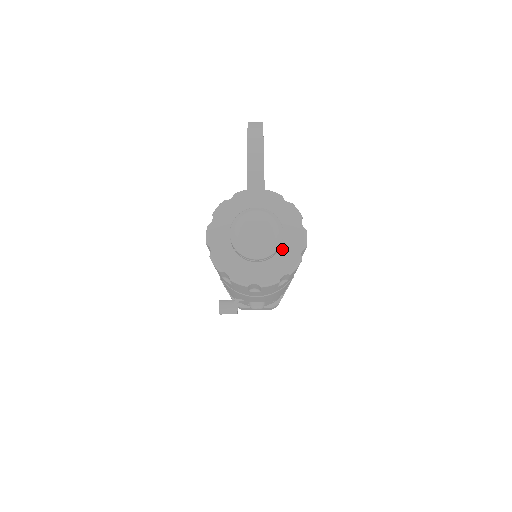
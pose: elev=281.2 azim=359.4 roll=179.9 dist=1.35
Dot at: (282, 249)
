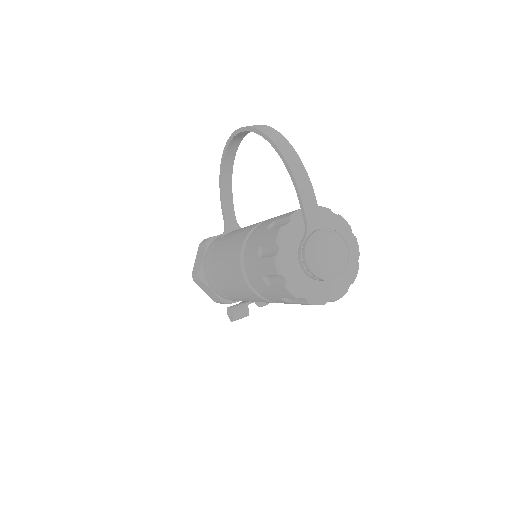
Dot at: occluded
